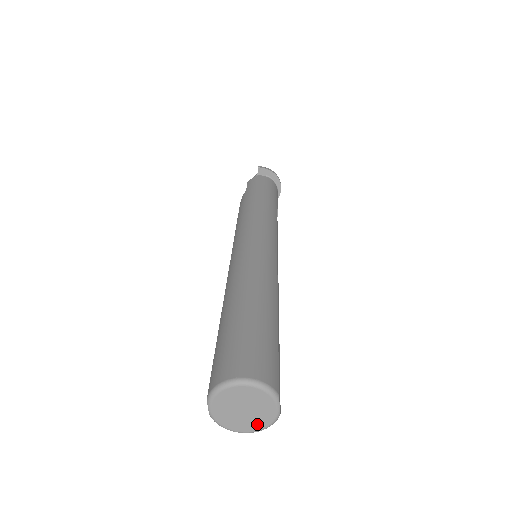
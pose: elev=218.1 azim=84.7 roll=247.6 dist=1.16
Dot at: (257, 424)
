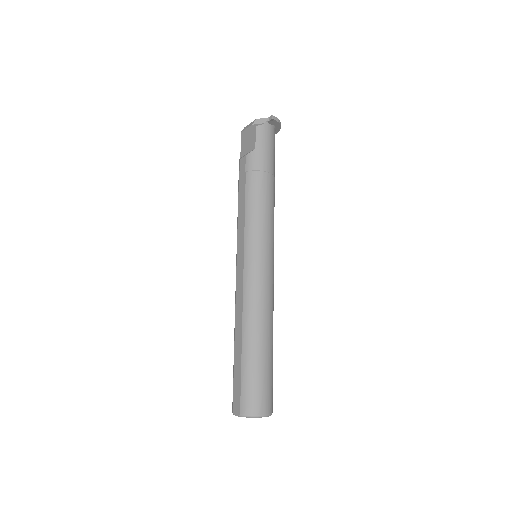
Dot at: occluded
